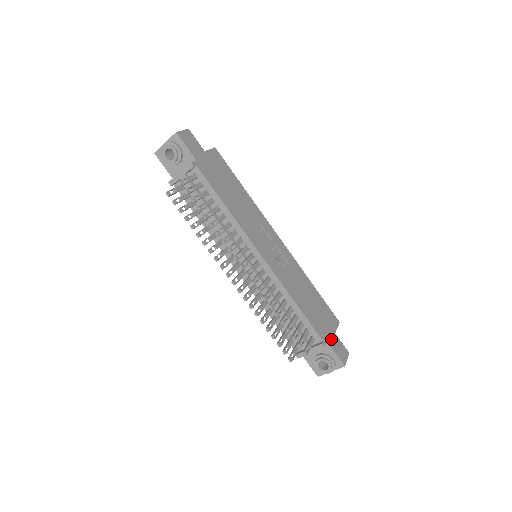
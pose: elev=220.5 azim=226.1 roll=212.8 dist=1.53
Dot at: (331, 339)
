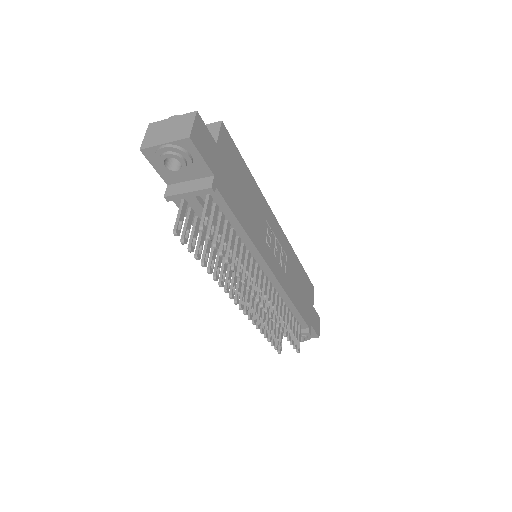
Dot at: (312, 318)
